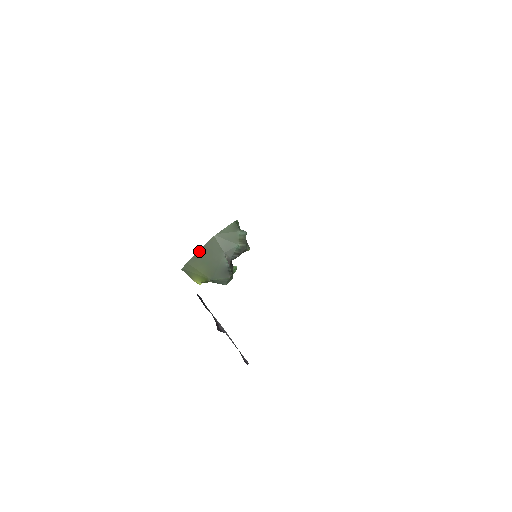
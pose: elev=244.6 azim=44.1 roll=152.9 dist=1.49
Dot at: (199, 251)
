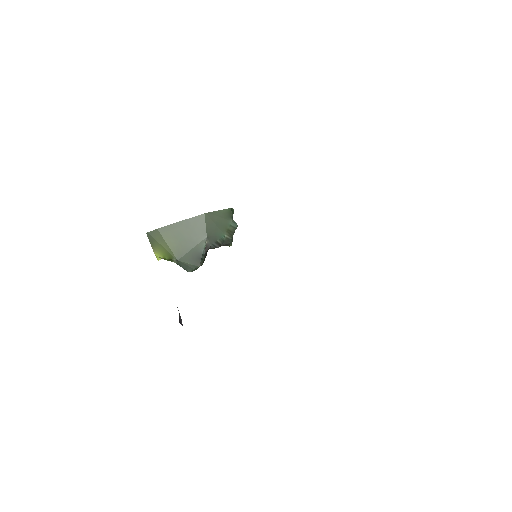
Dot at: (179, 222)
